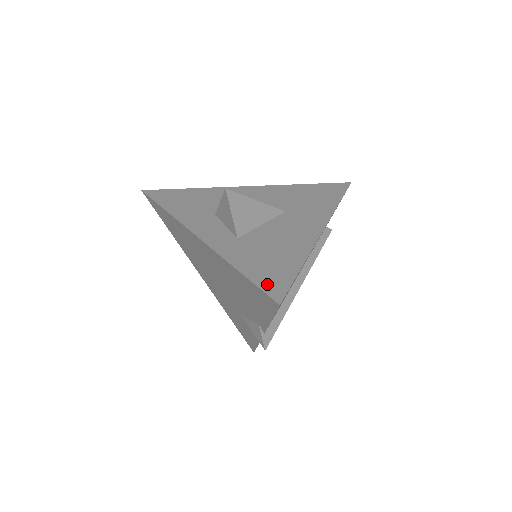
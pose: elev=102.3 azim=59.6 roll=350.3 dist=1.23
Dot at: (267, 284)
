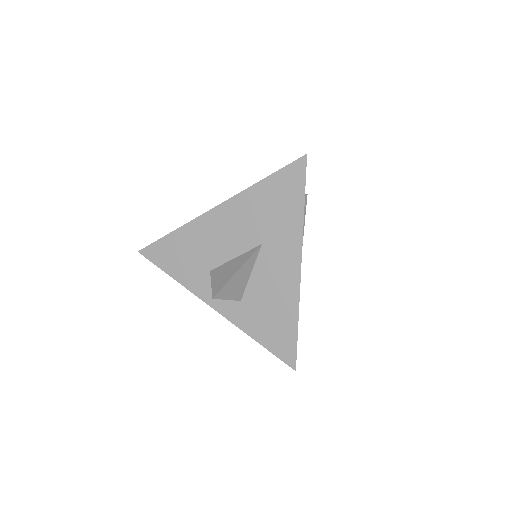
Dot at: (281, 352)
